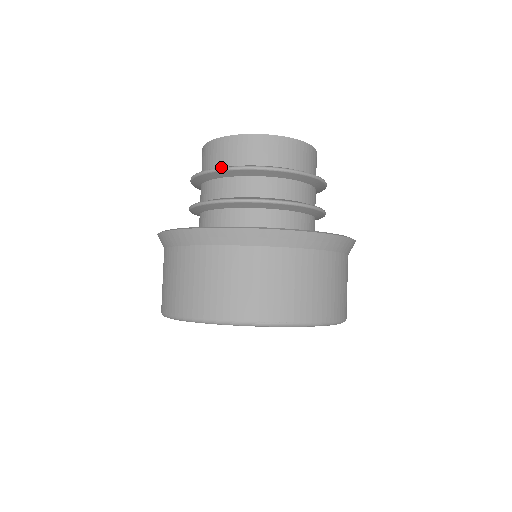
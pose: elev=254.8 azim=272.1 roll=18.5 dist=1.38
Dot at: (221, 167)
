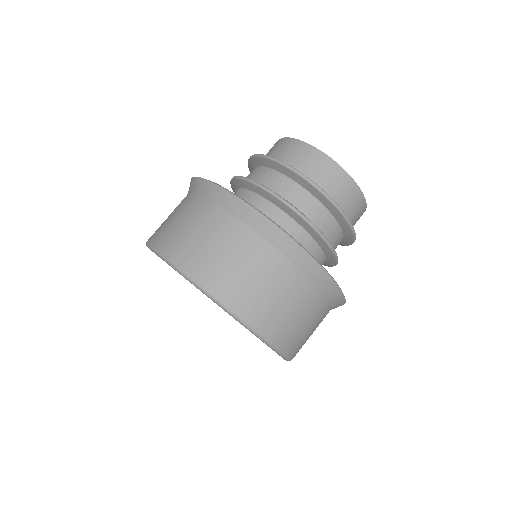
Dot at: occluded
